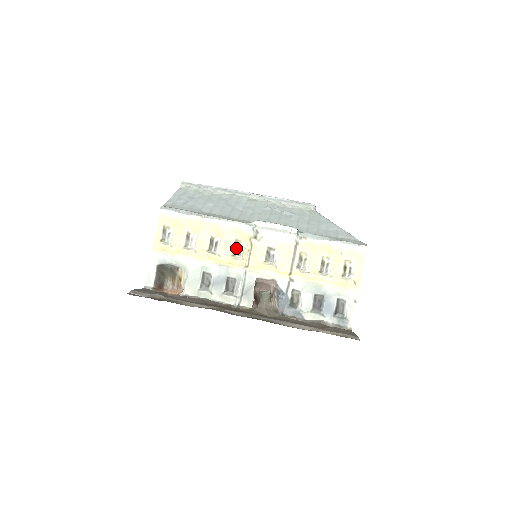
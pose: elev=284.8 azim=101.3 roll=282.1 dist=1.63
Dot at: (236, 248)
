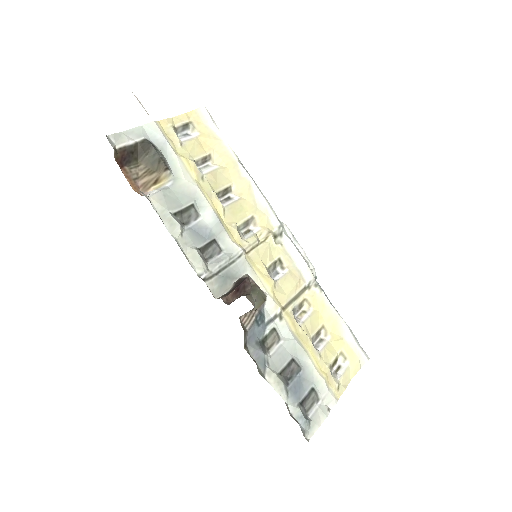
Dot at: (245, 225)
